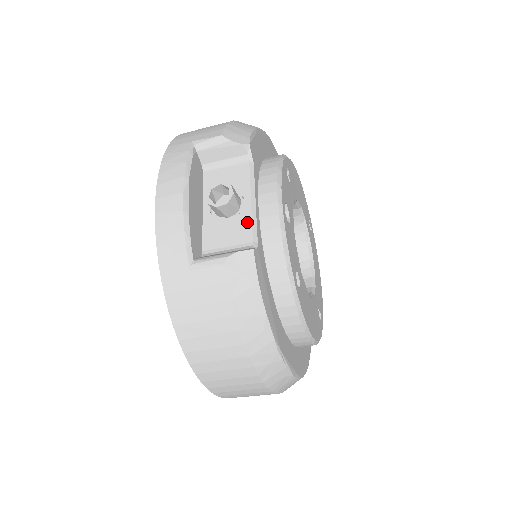
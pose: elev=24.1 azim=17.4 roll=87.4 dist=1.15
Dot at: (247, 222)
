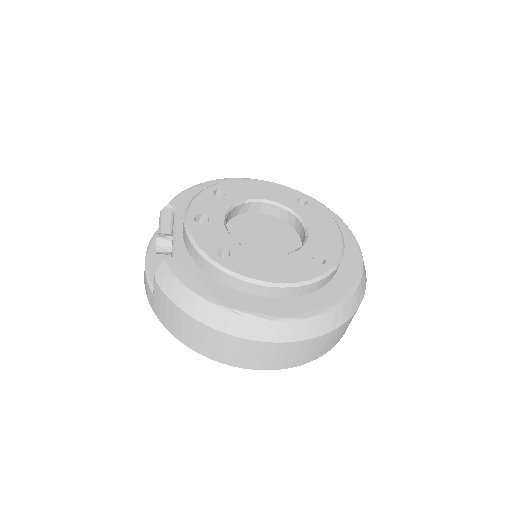
Dot at: (172, 246)
